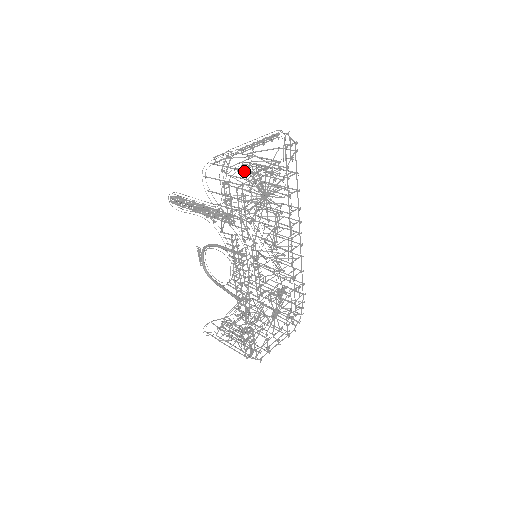
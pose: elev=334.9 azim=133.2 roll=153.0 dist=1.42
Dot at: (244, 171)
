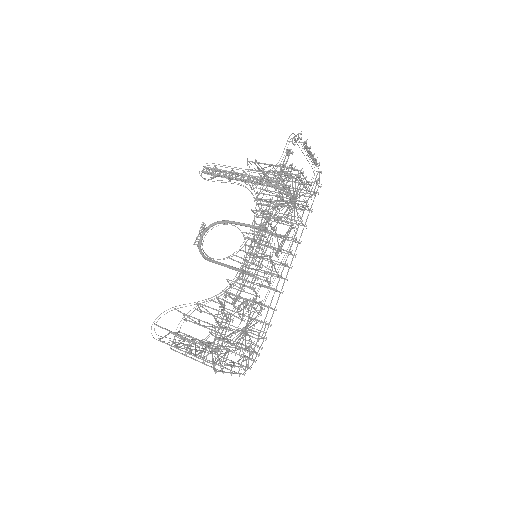
Dot at: (290, 168)
